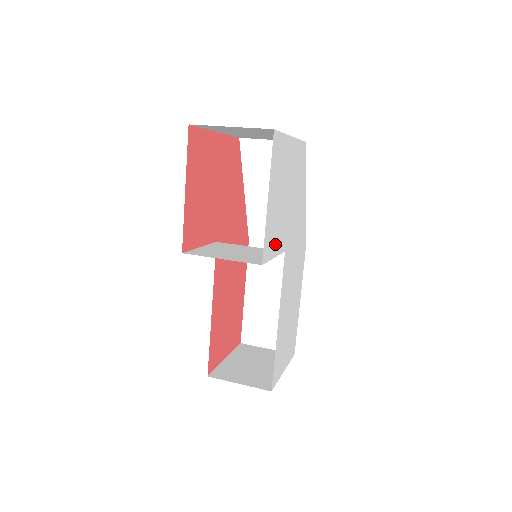
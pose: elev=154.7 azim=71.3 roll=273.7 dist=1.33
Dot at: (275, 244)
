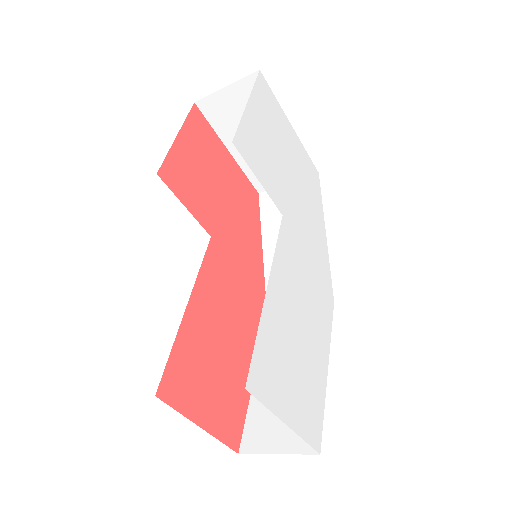
Dot at: (261, 170)
